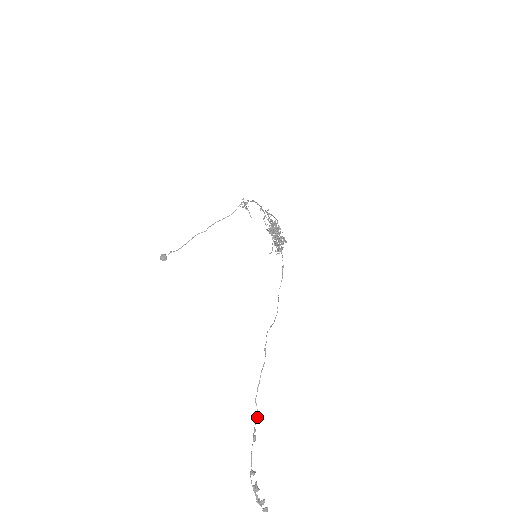
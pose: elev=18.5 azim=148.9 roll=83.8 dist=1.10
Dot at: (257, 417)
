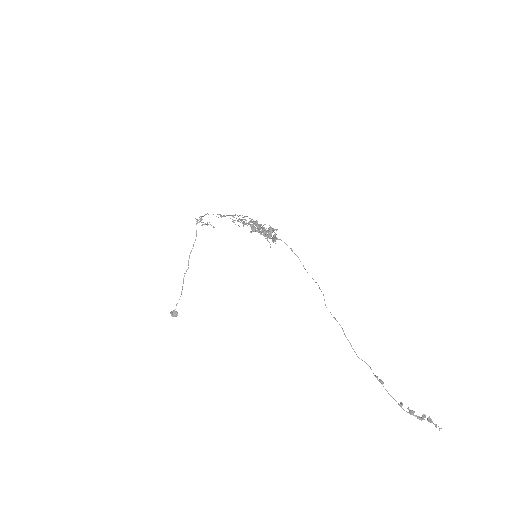
Dot at: occluded
